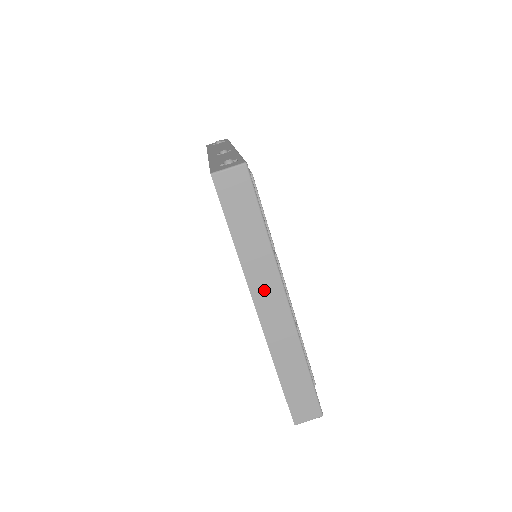
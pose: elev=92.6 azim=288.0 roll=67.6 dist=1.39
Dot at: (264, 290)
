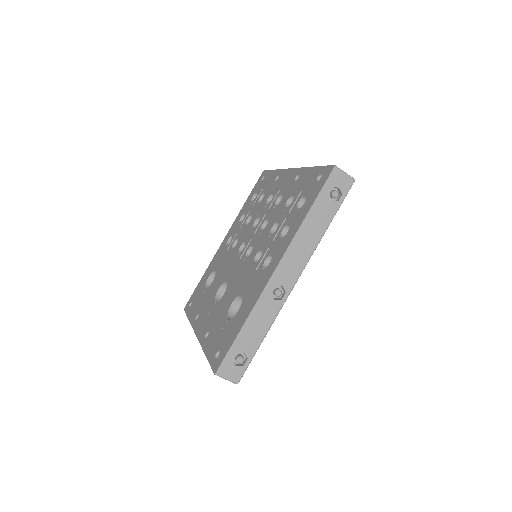
Dot at: occluded
